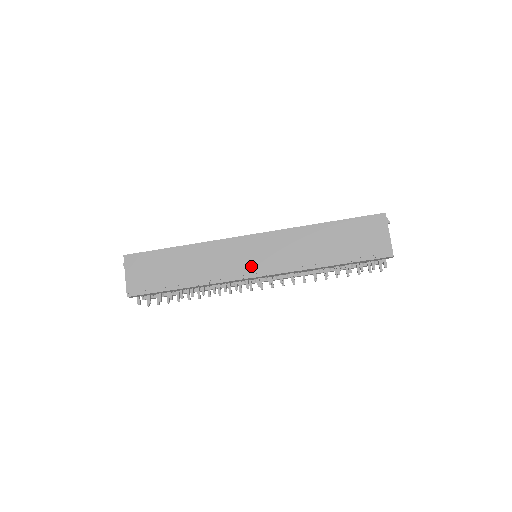
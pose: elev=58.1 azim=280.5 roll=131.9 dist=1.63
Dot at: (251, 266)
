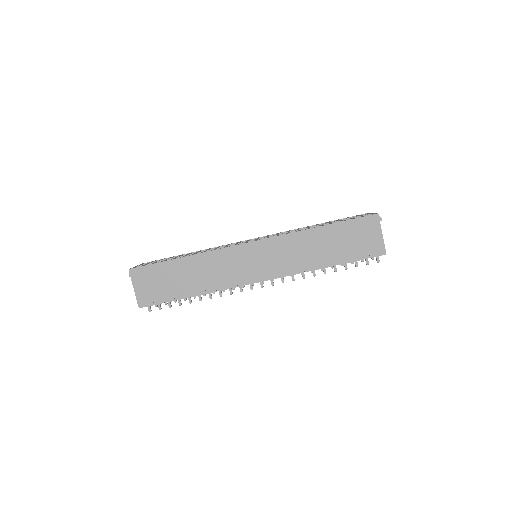
Dot at: (254, 272)
